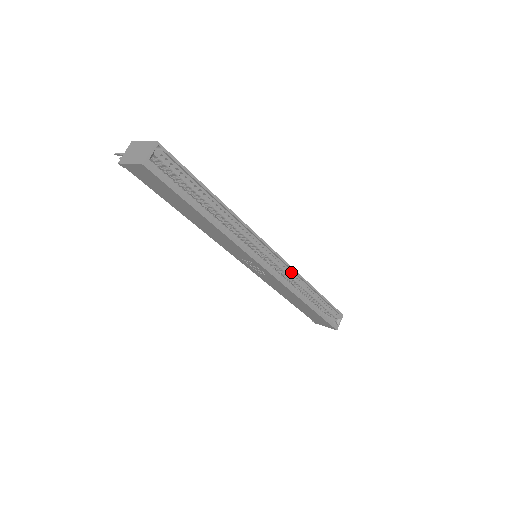
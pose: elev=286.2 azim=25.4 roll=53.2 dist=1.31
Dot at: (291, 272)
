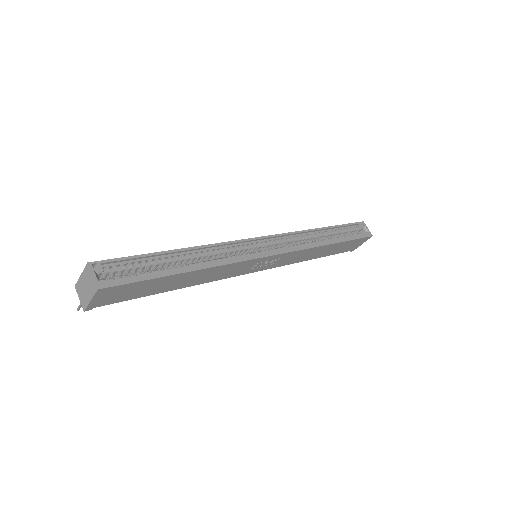
Dot at: (292, 237)
